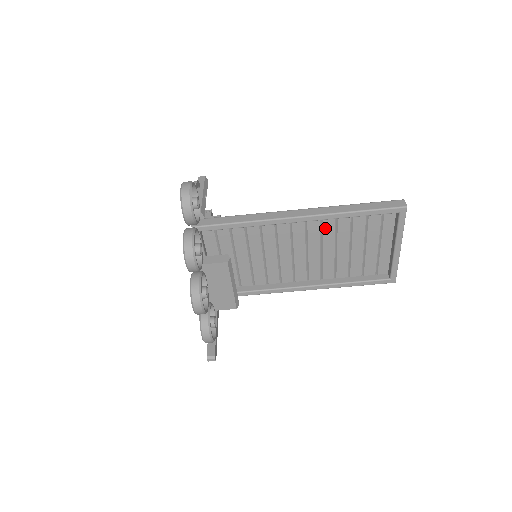
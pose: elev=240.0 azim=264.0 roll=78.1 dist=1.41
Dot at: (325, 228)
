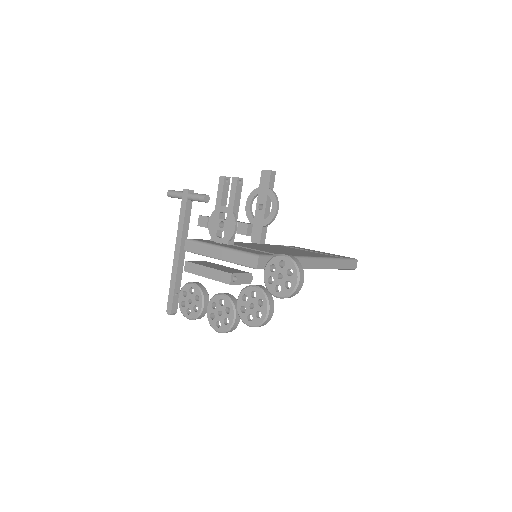
Dot at: occluded
